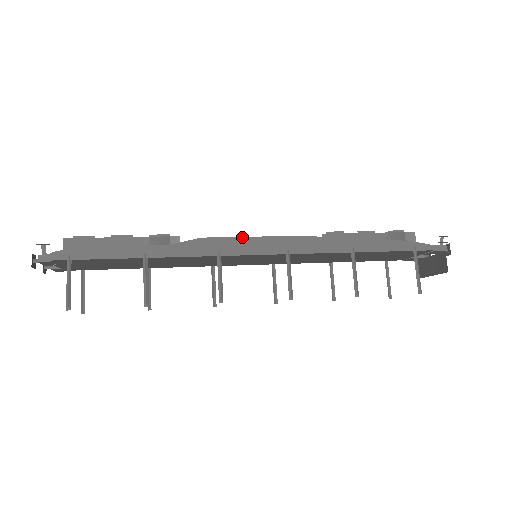
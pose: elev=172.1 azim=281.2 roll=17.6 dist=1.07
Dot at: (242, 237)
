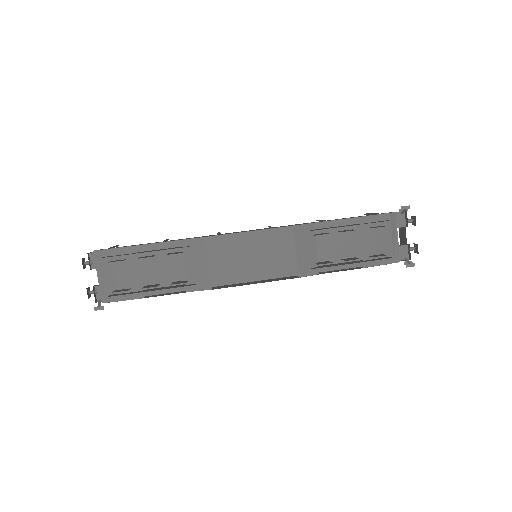
Dot at: occluded
